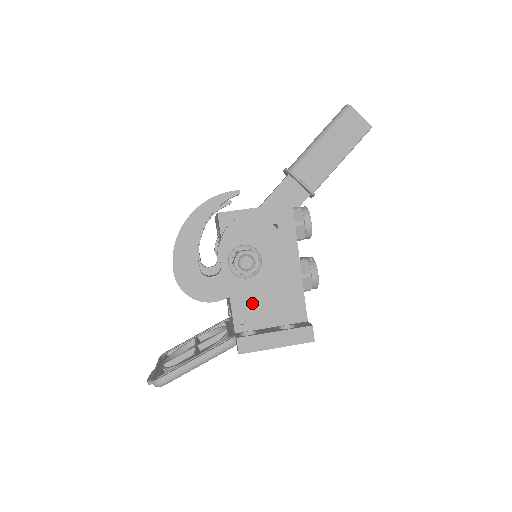
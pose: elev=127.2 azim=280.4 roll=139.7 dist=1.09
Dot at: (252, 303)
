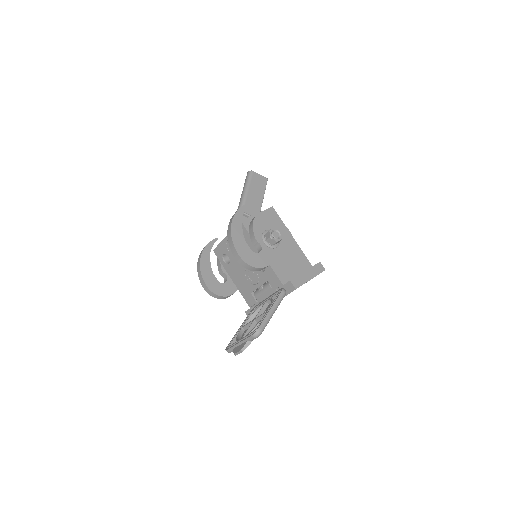
Dot at: (282, 265)
